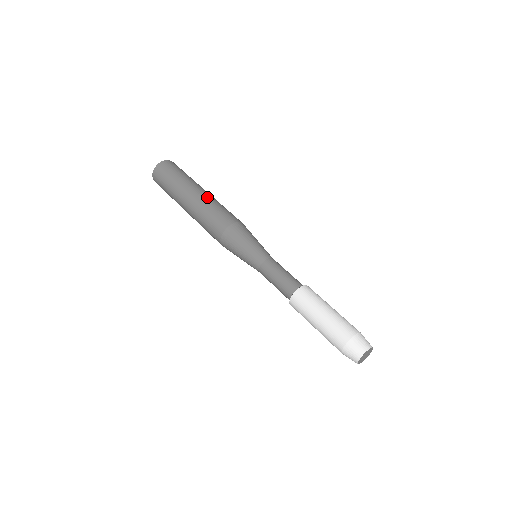
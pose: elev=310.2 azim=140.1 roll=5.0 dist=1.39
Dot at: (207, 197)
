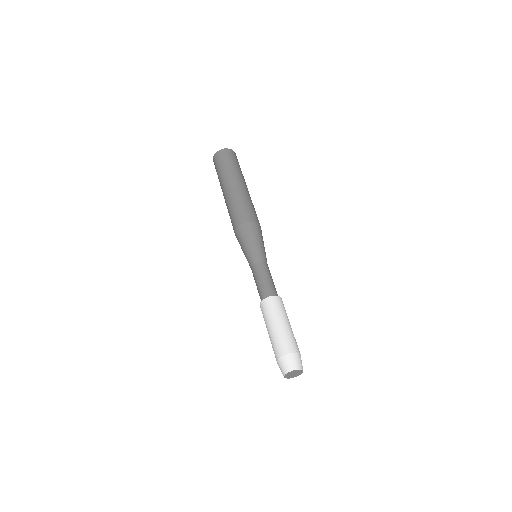
Dot at: (243, 192)
